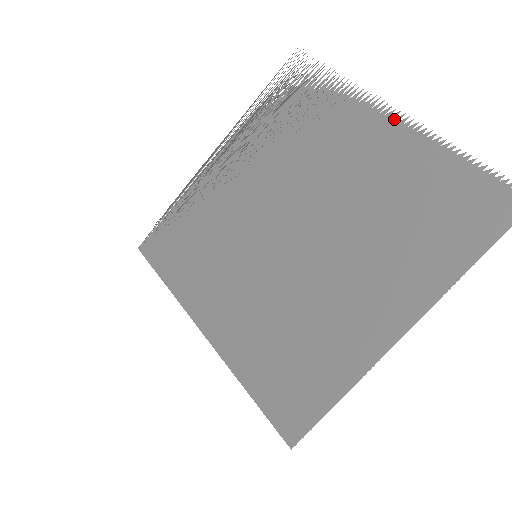
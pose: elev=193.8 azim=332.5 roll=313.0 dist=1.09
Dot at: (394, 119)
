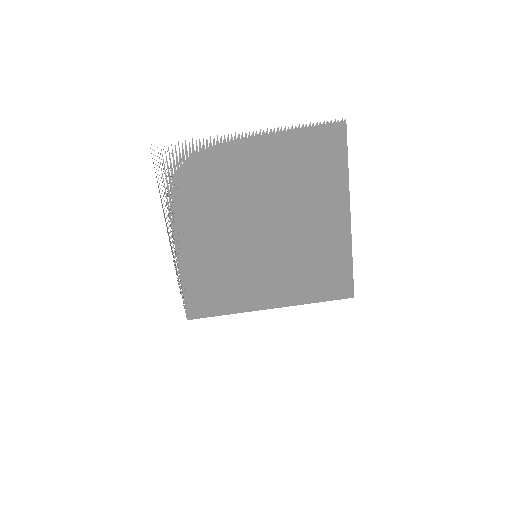
Dot at: (251, 137)
